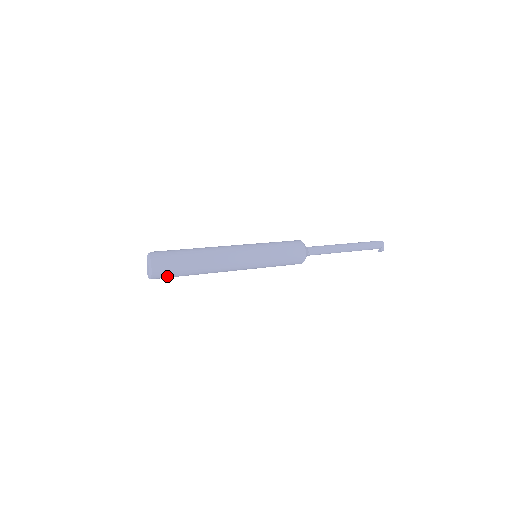
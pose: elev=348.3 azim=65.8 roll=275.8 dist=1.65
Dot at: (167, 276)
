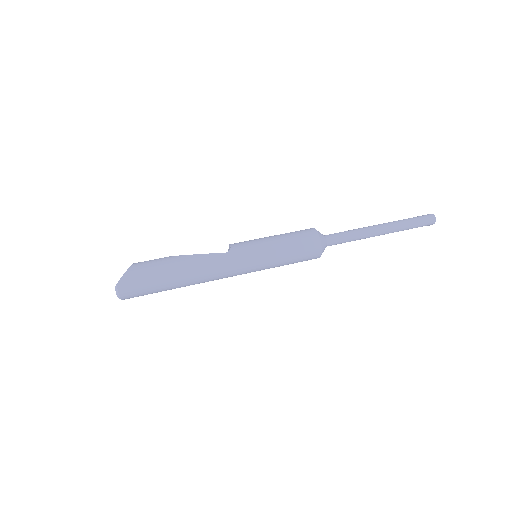
Dot at: occluded
